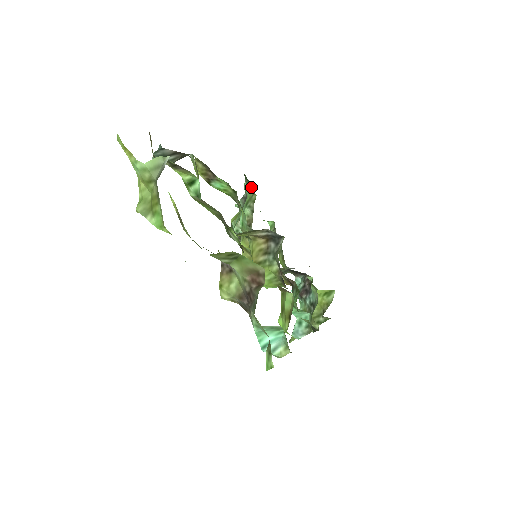
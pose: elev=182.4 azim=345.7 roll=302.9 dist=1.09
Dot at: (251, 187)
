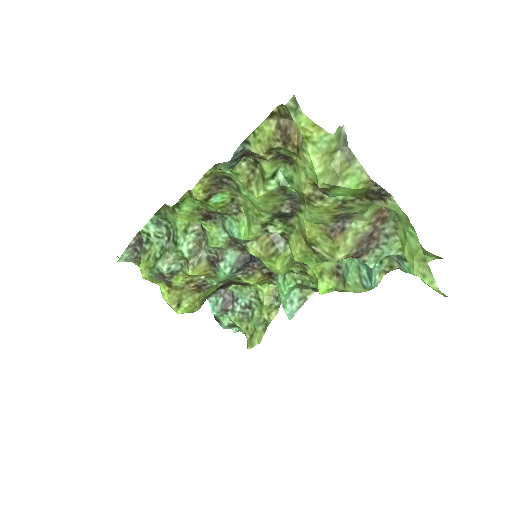
Dot at: (161, 222)
